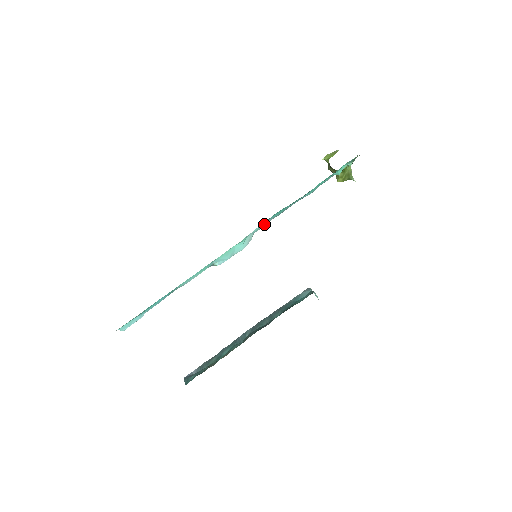
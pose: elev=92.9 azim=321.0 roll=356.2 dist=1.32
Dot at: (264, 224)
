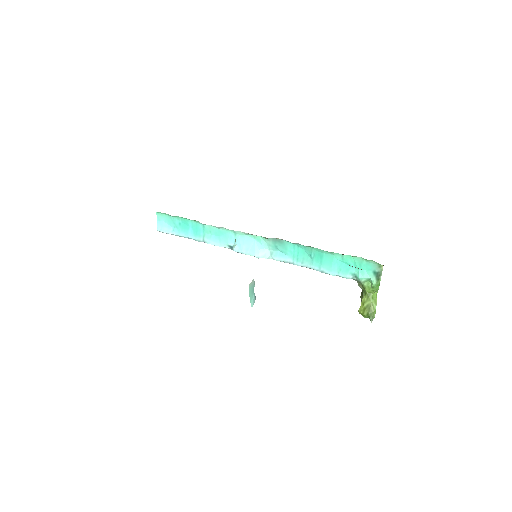
Dot at: (283, 258)
